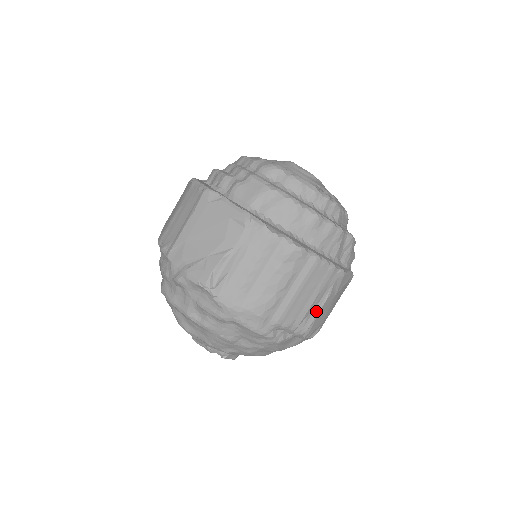
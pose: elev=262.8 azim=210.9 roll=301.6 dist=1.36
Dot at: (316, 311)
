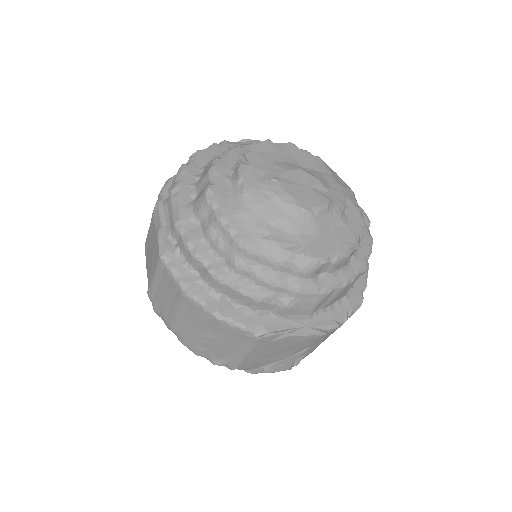
Dot at: occluded
